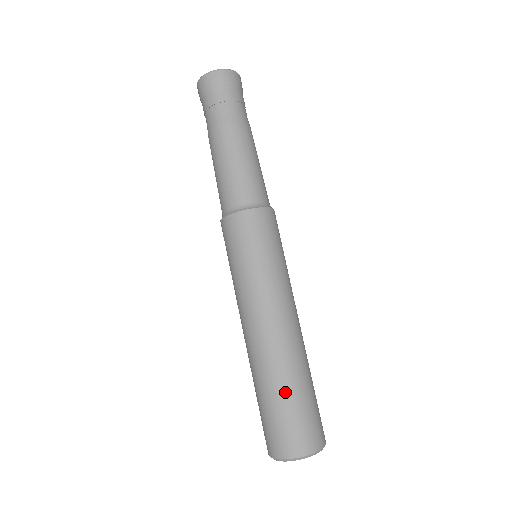
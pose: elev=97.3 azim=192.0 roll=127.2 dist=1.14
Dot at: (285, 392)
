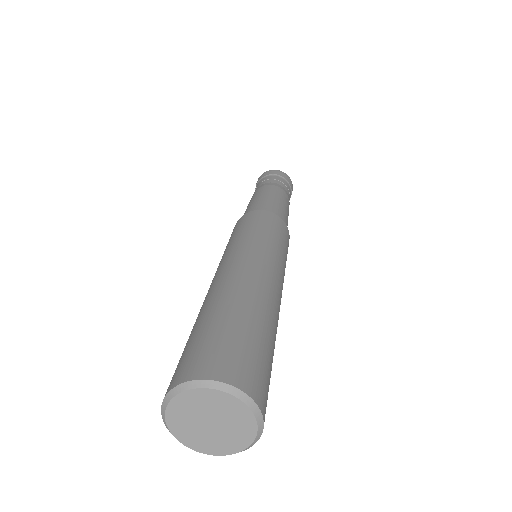
Dot at: (238, 315)
